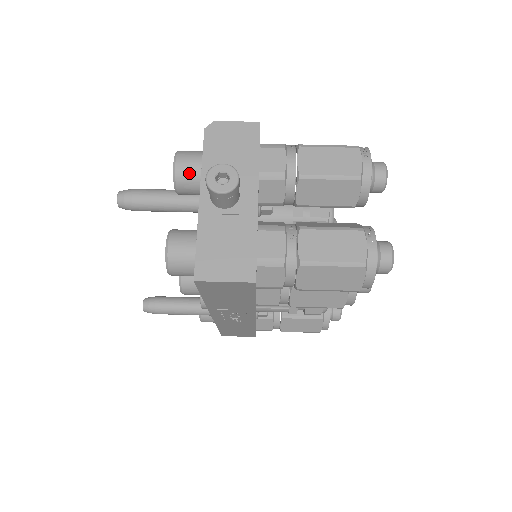
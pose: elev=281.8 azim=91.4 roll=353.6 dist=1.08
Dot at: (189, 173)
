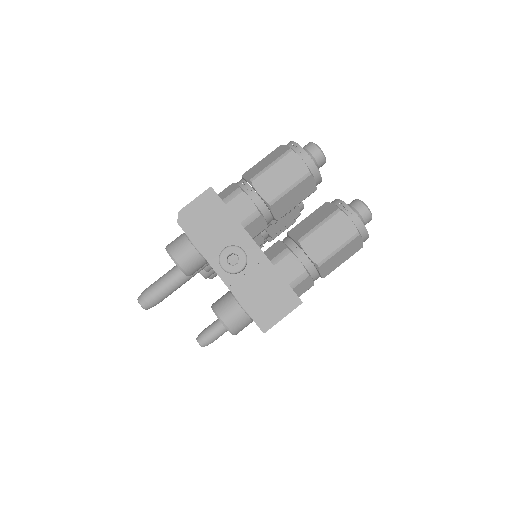
Dot at: (191, 260)
